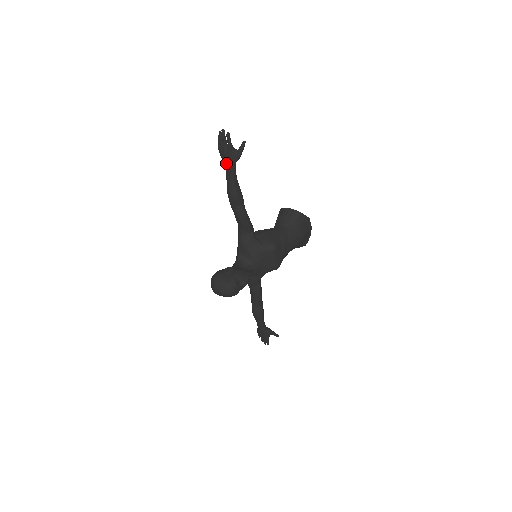
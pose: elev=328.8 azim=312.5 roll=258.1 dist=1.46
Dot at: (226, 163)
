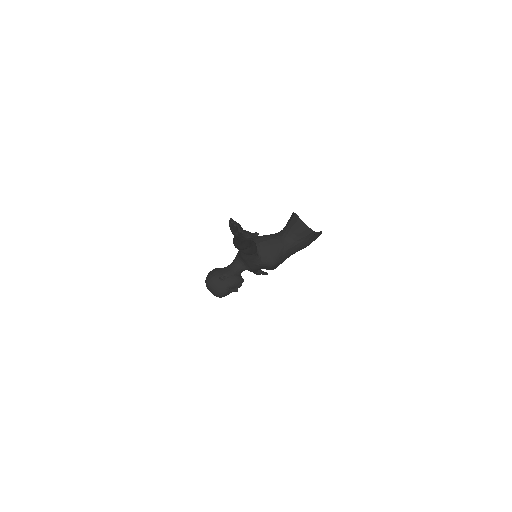
Dot at: occluded
